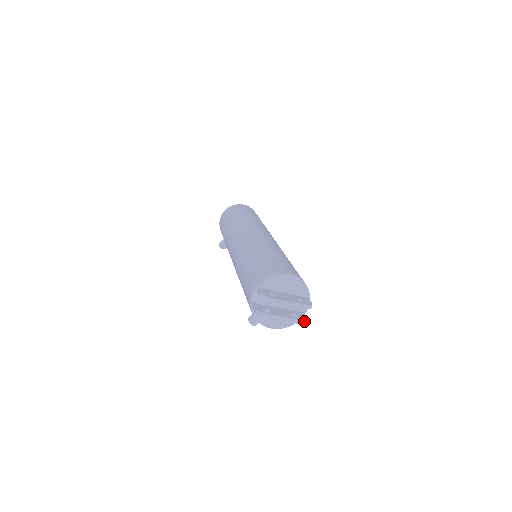
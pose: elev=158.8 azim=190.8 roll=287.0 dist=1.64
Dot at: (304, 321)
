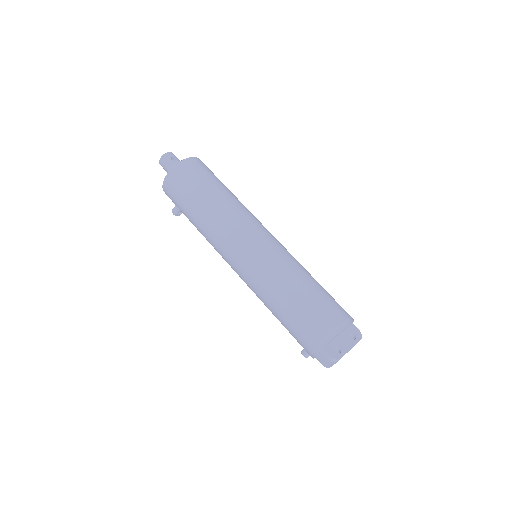
Dot at: occluded
